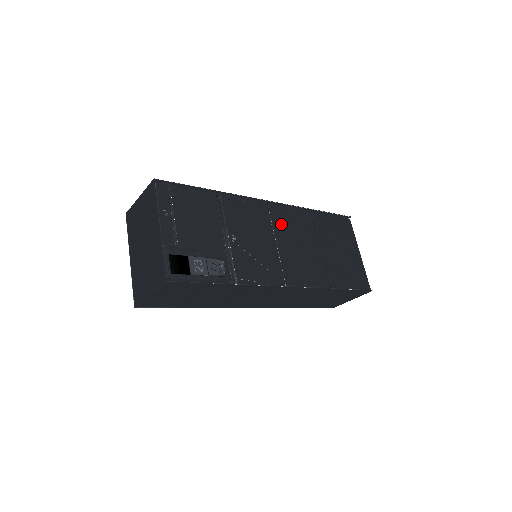
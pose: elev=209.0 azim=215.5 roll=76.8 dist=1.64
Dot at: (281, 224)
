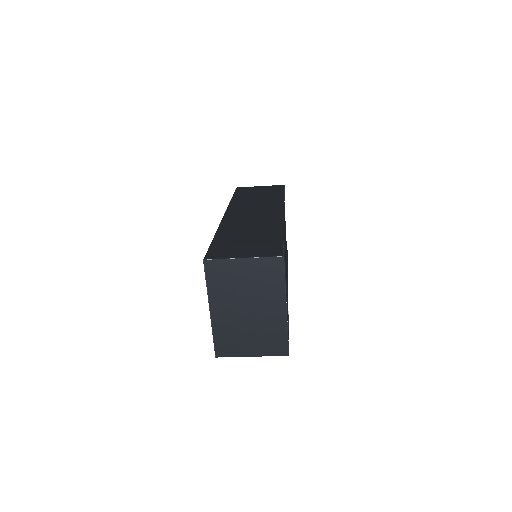
Dot at: occluded
